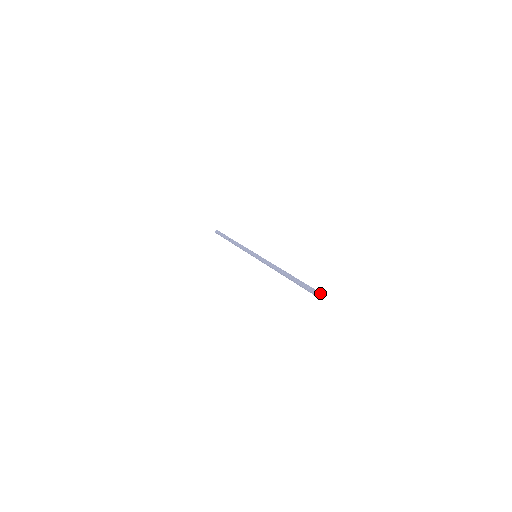
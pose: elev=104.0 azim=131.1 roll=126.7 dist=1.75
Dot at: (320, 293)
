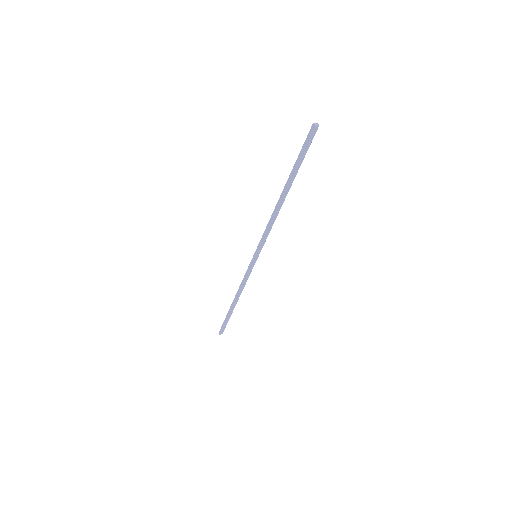
Dot at: (314, 128)
